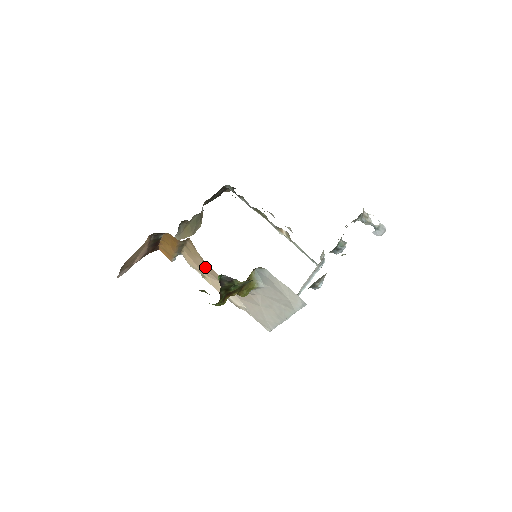
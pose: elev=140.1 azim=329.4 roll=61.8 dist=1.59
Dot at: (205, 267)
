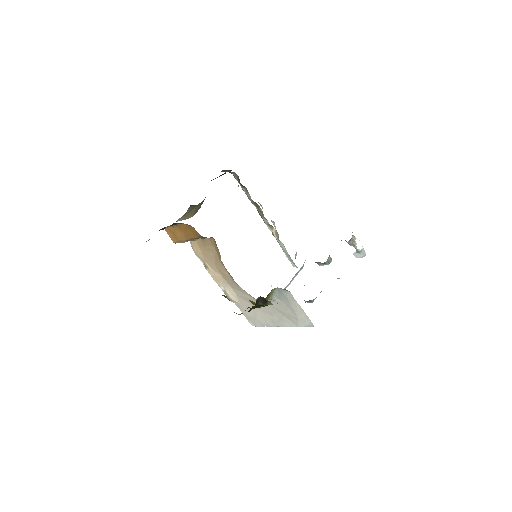
Dot at: (214, 261)
